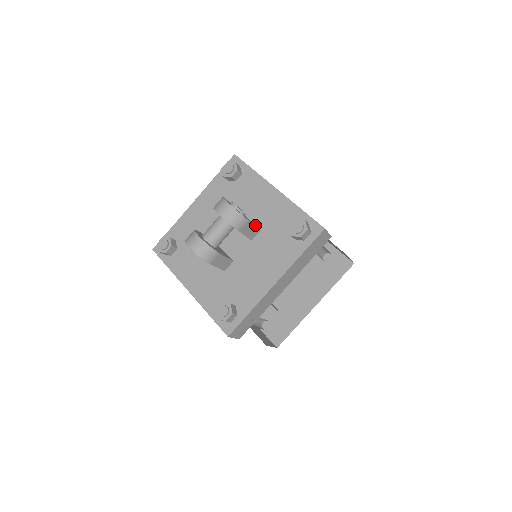
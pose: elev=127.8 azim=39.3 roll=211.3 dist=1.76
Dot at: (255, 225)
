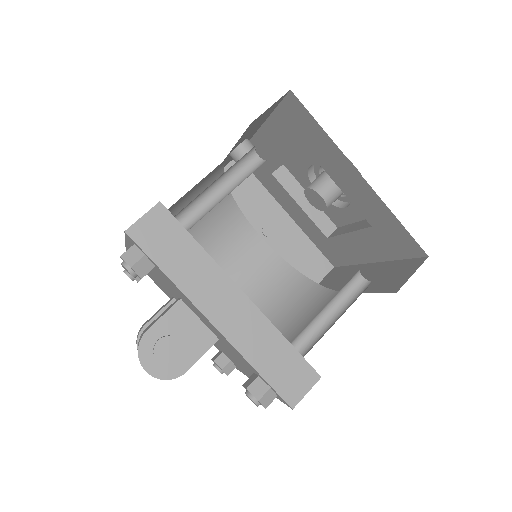
Dot at: (206, 343)
